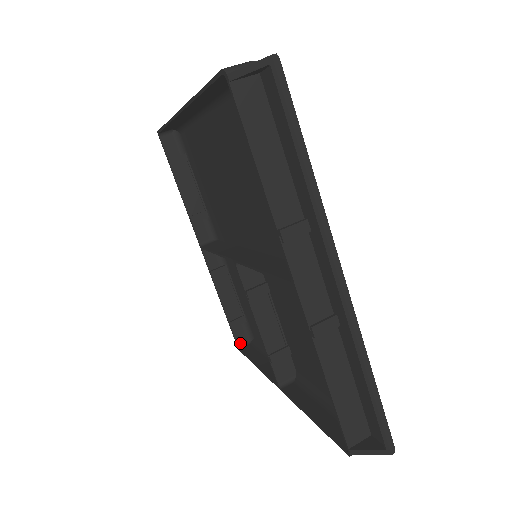
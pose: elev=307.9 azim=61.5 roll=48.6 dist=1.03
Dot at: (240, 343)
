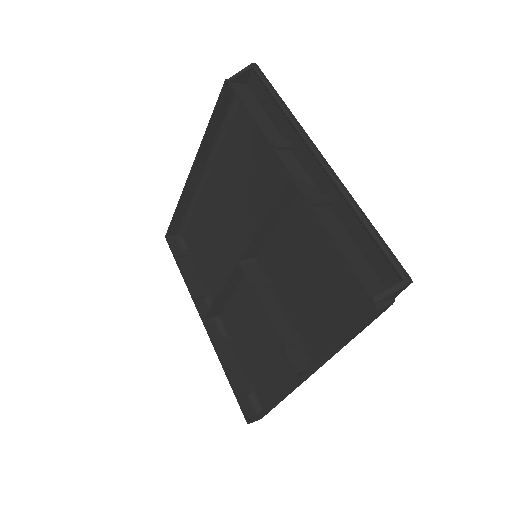
Dot at: (249, 417)
